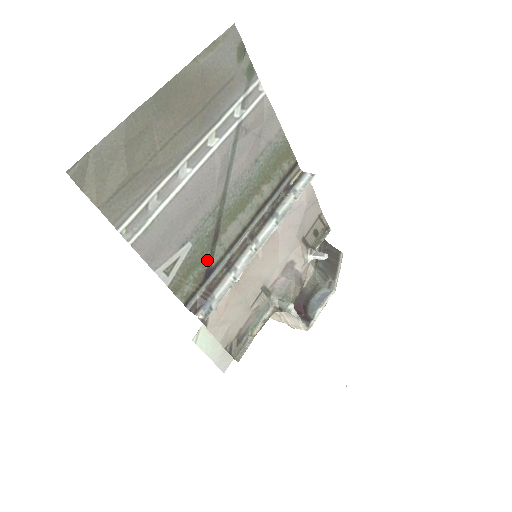
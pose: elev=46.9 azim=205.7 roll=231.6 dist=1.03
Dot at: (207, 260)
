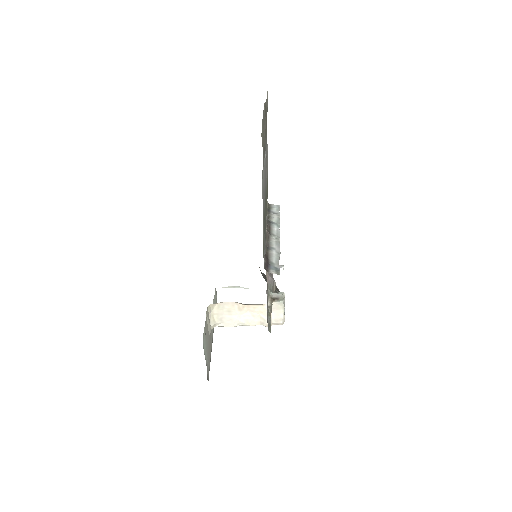
Dot at: (264, 234)
